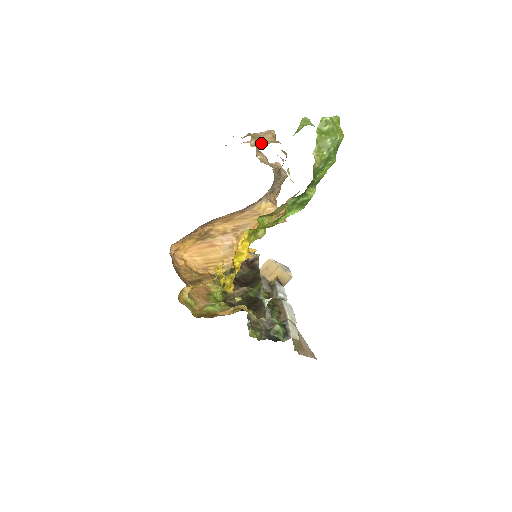
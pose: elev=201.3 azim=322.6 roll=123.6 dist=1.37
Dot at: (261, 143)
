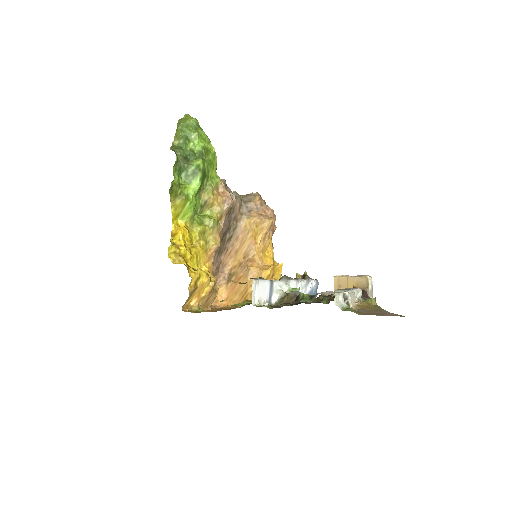
Dot at: occluded
